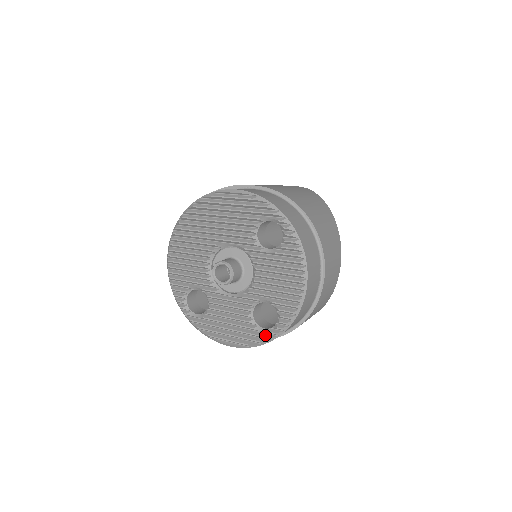
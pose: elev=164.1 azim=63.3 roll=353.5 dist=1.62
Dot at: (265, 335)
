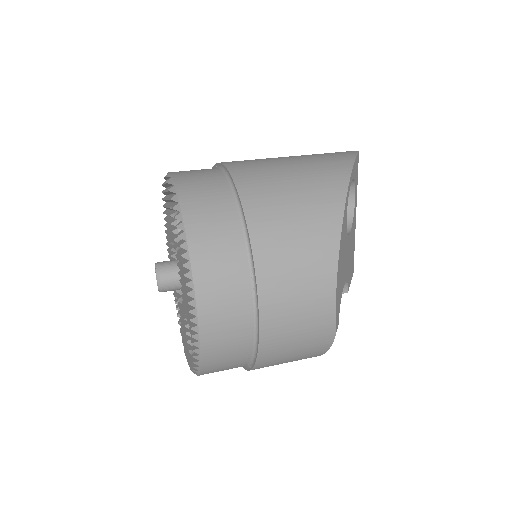
Dot at: occluded
